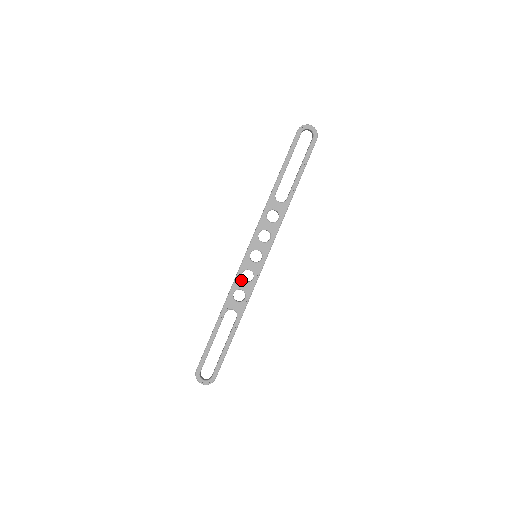
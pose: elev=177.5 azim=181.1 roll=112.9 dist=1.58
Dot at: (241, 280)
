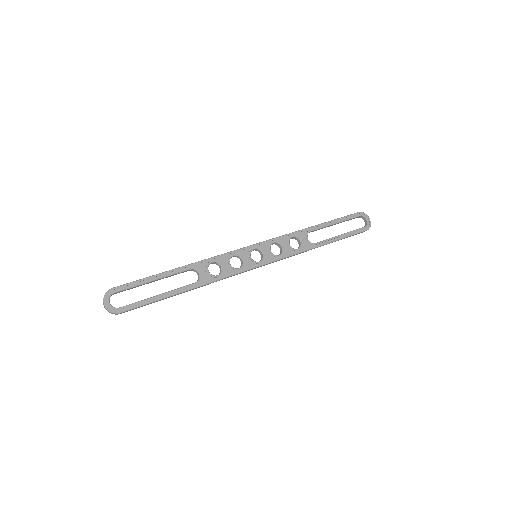
Dot at: (229, 259)
